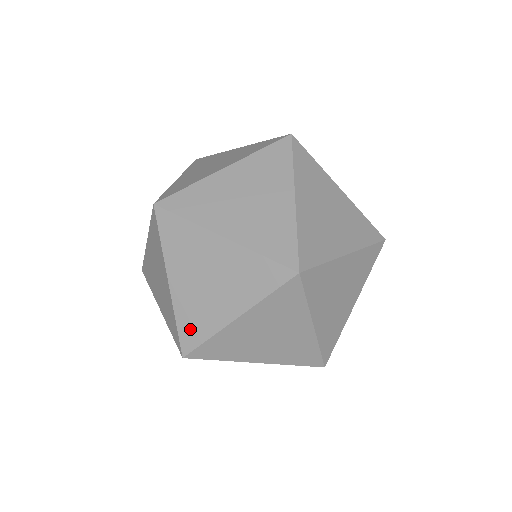
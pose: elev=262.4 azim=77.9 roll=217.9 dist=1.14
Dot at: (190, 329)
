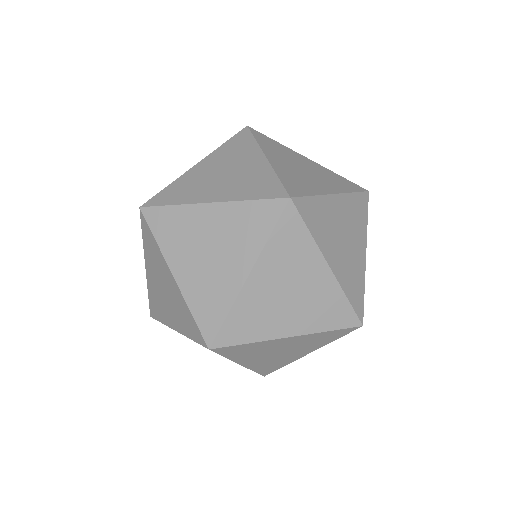
Dot at: (171, 193)
